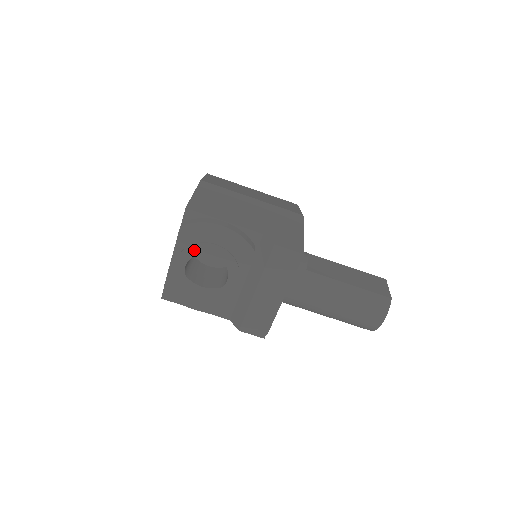
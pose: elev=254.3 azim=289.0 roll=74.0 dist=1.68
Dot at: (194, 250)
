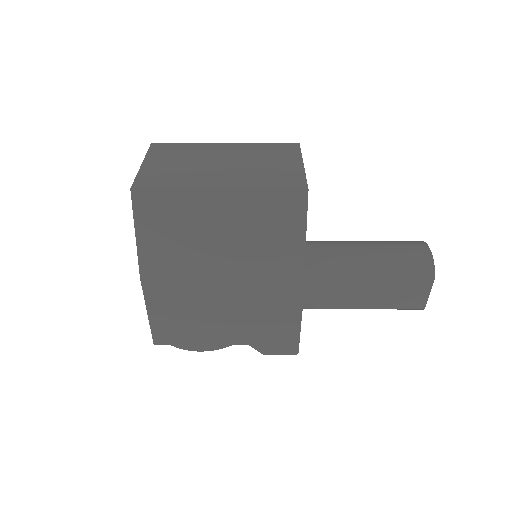
Dot at: occluded
